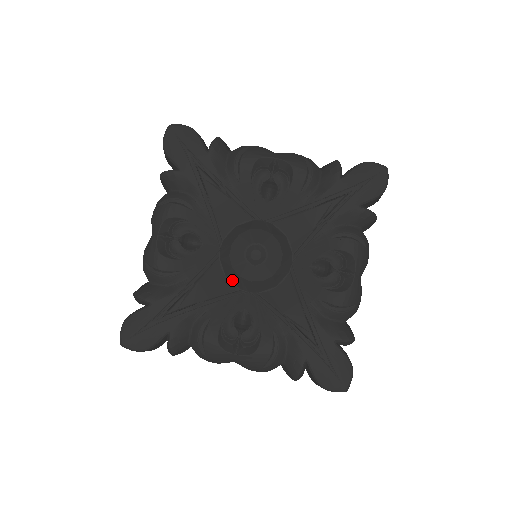
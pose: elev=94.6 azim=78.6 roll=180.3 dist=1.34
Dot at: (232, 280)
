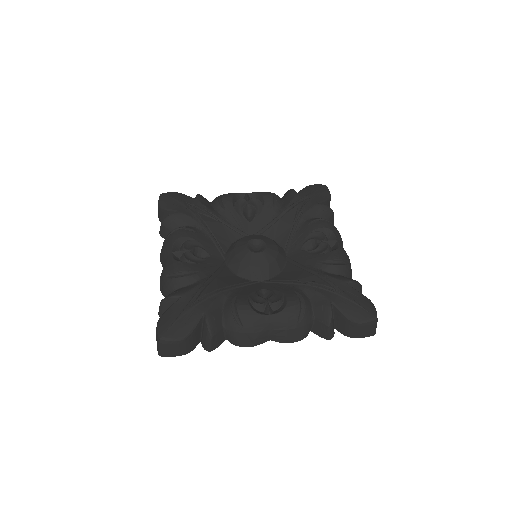
Dot at: (243, 276)
